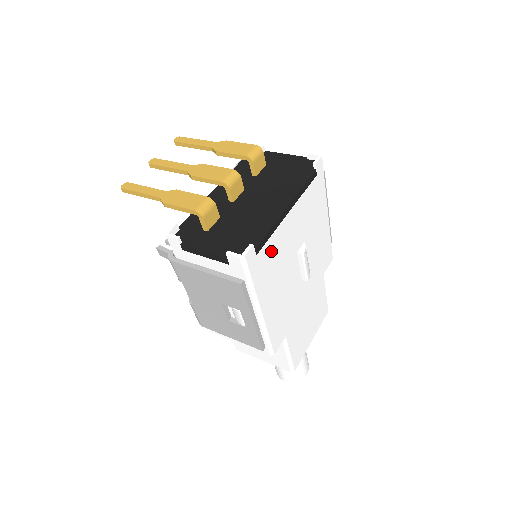
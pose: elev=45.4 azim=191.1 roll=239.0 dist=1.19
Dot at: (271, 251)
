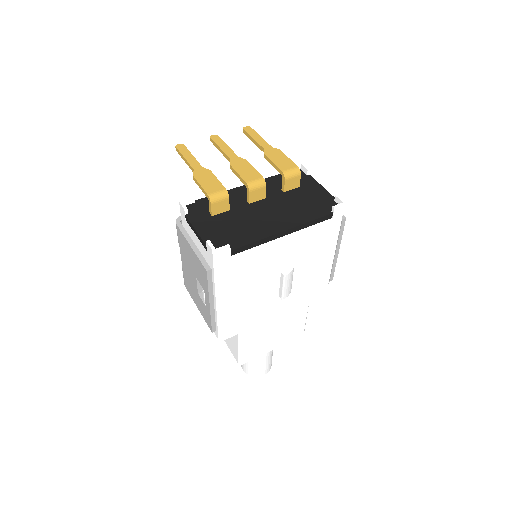
Dot at: (250, 259)
